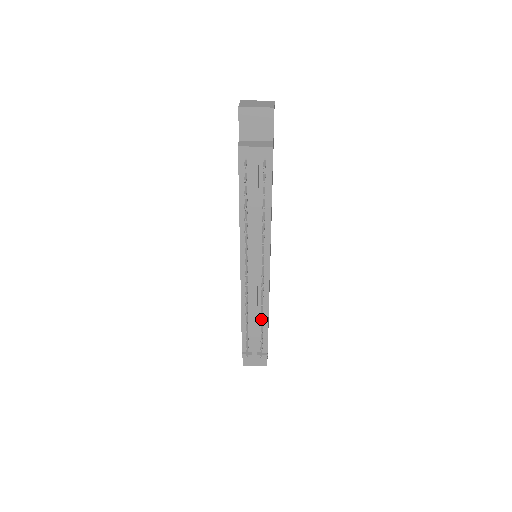
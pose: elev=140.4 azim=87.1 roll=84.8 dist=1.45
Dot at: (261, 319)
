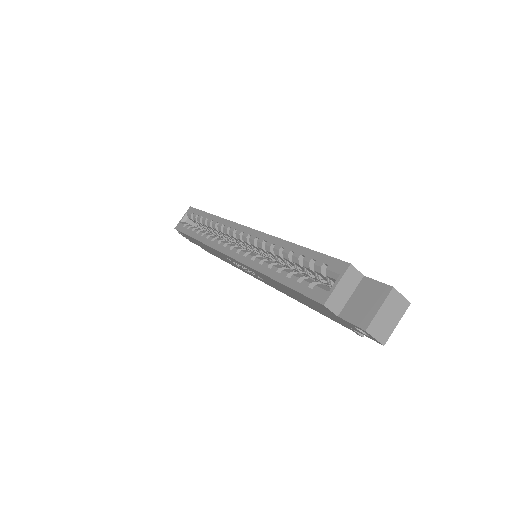
Dot at: occluded
